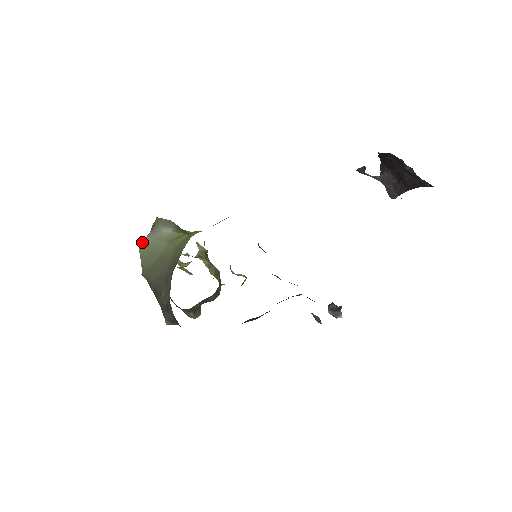
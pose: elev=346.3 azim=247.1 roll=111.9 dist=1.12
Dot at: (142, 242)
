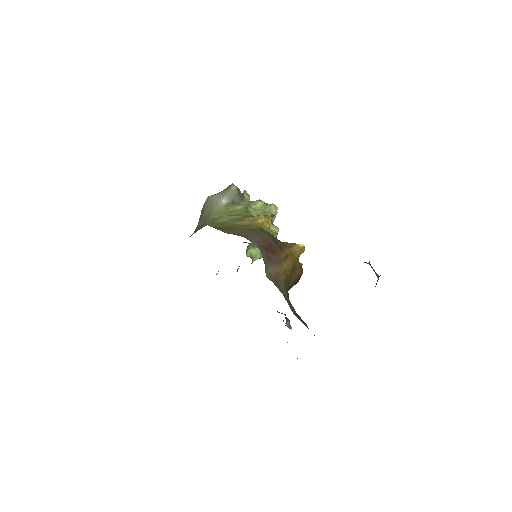
Dot at: (210, 197)
